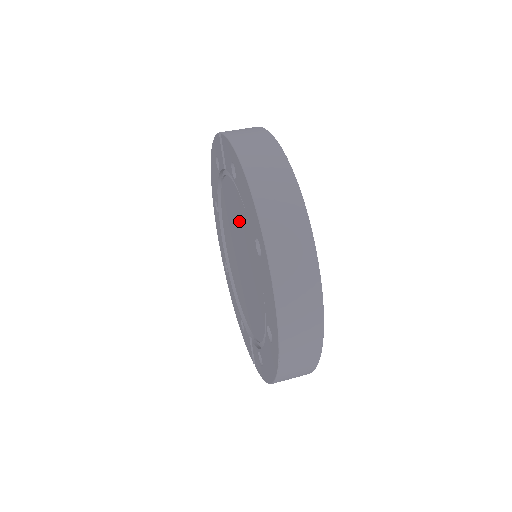
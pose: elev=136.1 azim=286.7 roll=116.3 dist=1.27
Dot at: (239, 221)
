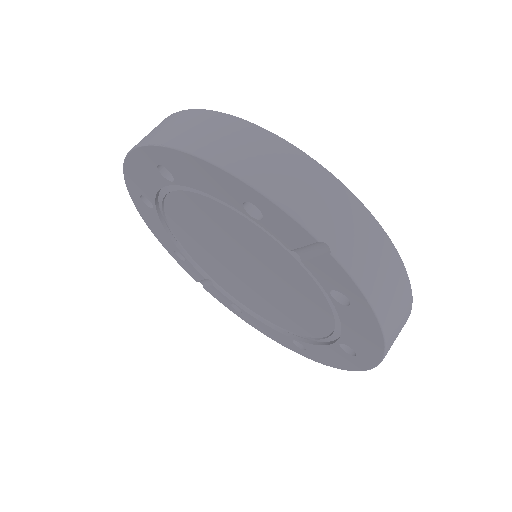
Dot at: (285, 281)
